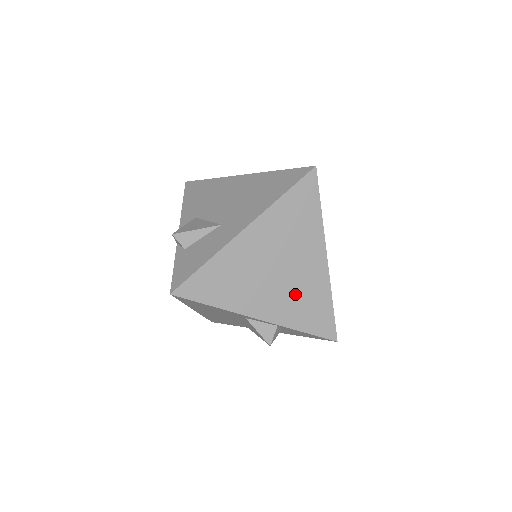
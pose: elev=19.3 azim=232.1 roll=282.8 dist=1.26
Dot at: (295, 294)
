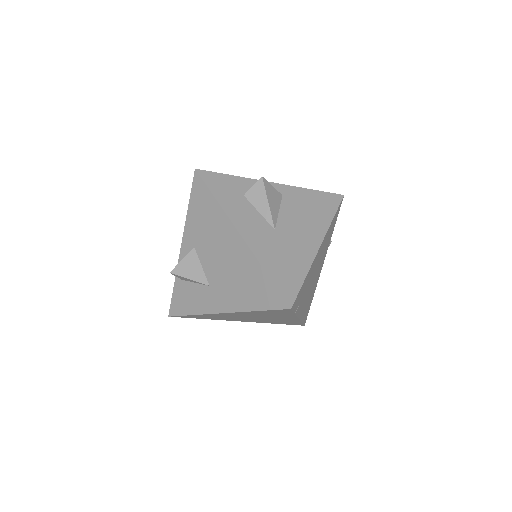
Dot at: (269, 320)
